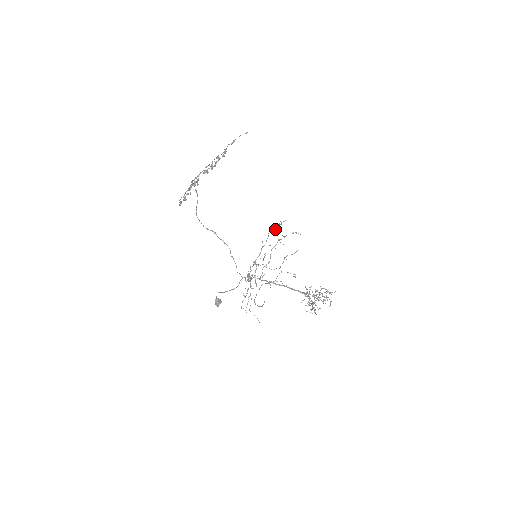
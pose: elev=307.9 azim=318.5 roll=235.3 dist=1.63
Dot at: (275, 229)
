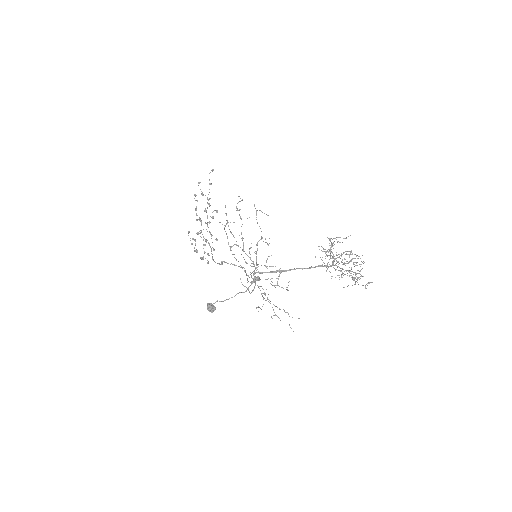
Dot at: (256, 219)
